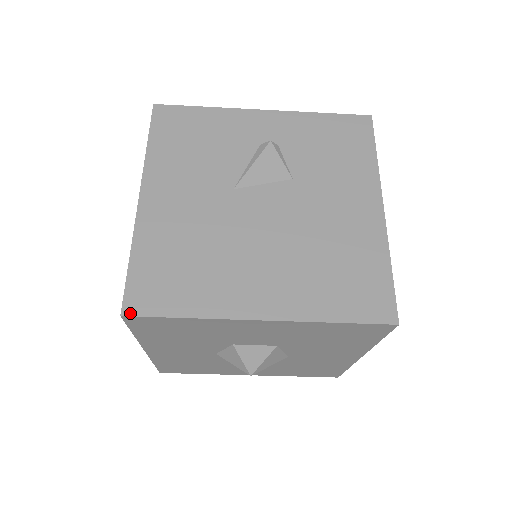
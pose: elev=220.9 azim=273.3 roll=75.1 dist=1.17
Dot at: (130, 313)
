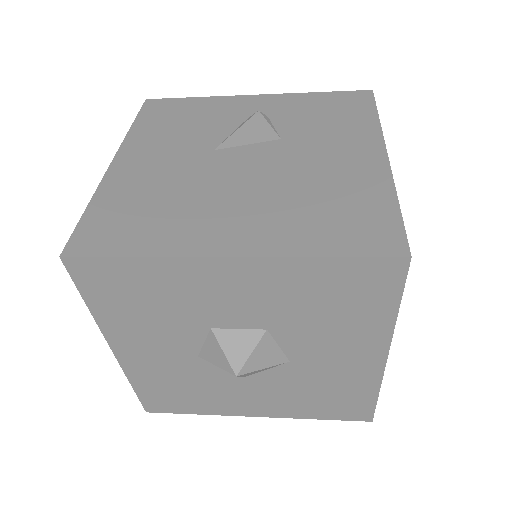
Dot at: (71, 254)
